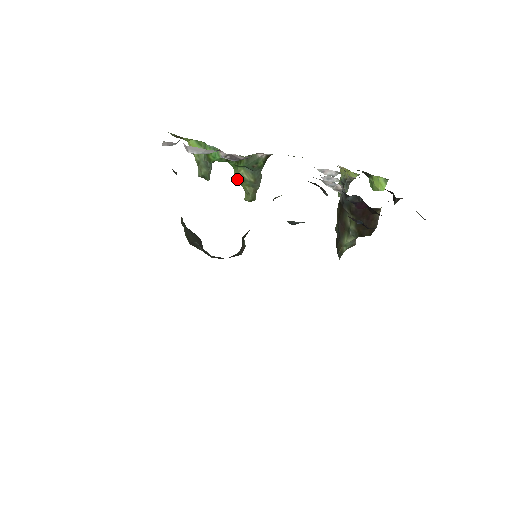
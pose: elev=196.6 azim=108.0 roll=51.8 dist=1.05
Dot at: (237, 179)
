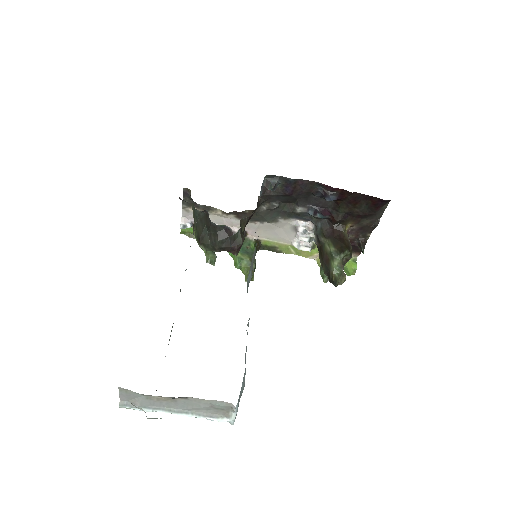
Dot at: (237, 262)
